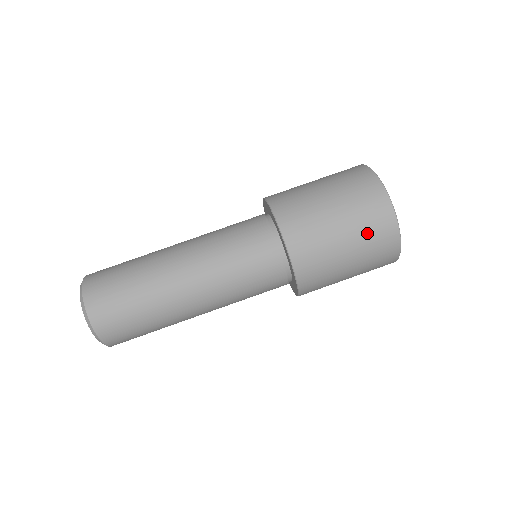
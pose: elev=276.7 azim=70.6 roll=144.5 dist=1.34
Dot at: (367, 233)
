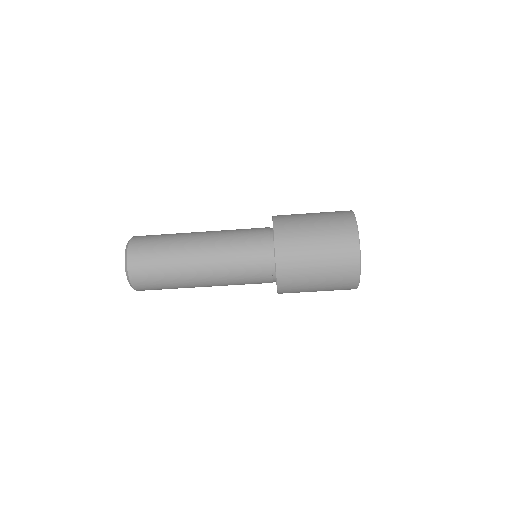
Dot at: (335, 255)
